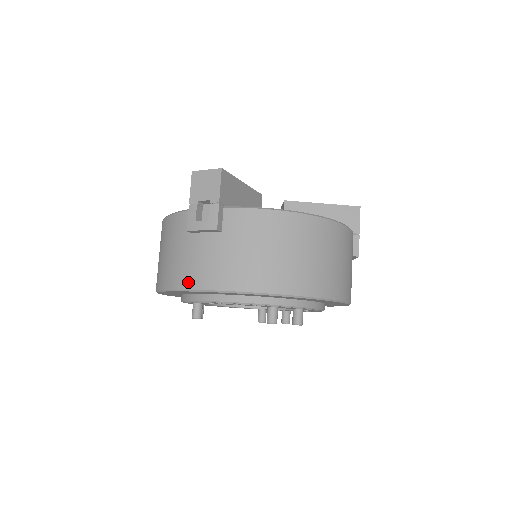
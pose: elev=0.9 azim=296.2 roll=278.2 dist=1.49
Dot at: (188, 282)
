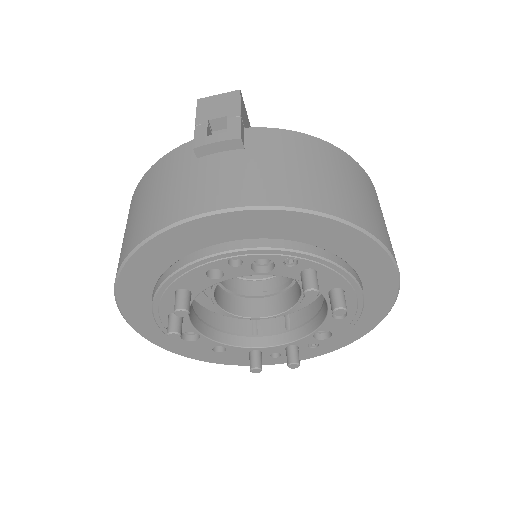
Dot at: (194, 207)
